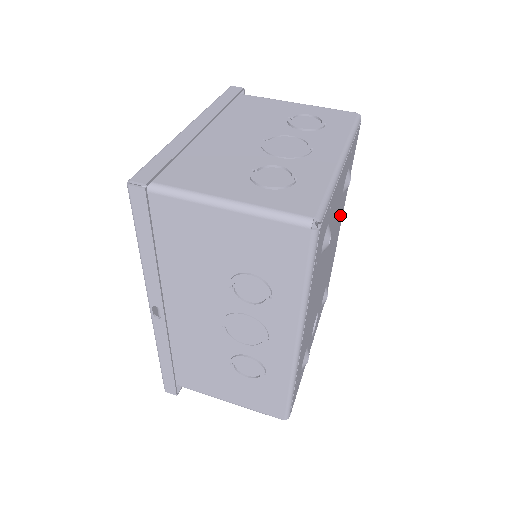
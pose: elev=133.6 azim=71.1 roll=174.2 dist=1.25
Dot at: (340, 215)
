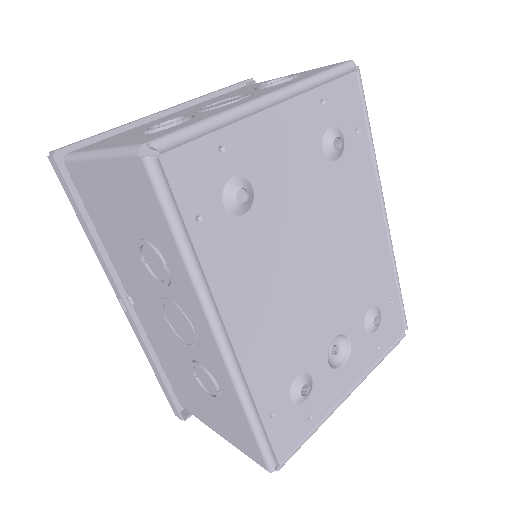
Dot at: (358, 198)
